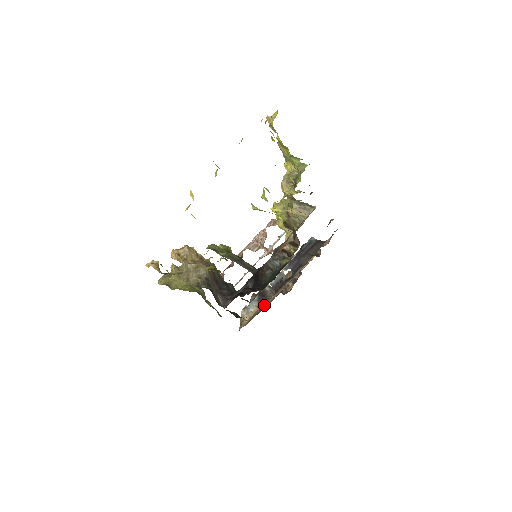
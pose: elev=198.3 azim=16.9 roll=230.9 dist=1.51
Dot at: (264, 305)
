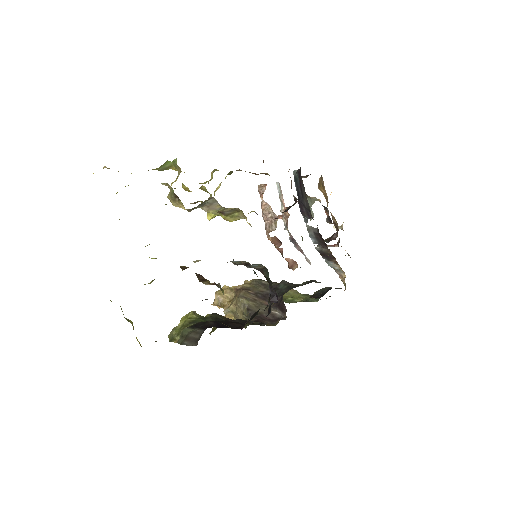
Dot at: occluded
